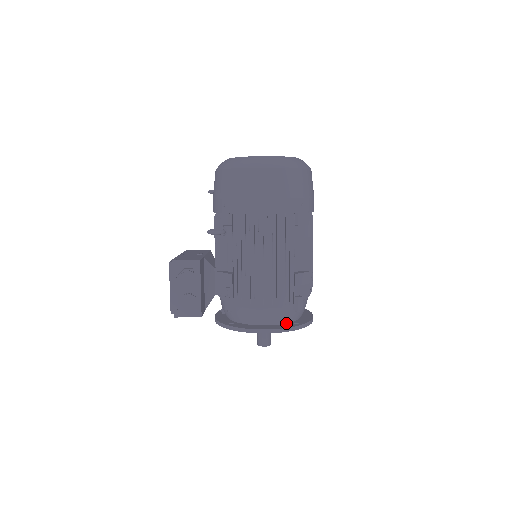
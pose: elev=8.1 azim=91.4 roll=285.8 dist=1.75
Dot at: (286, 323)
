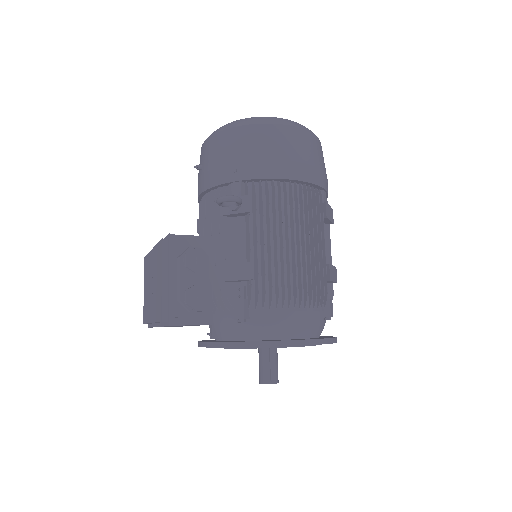
Dot at: (314, 337)
